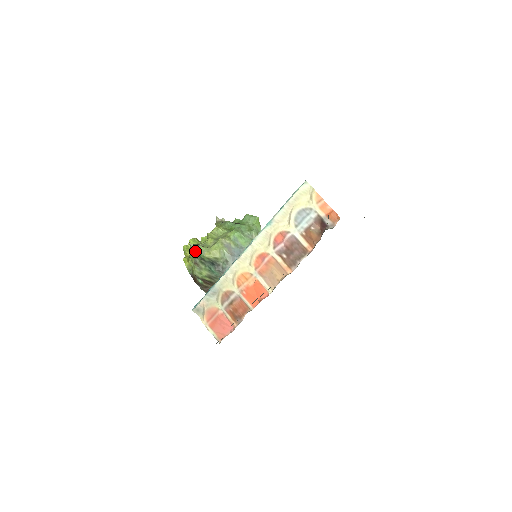
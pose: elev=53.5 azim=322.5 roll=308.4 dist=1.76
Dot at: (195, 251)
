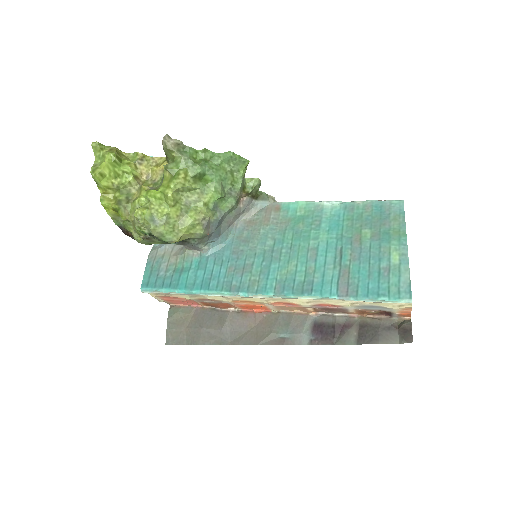
Dot at: (153, 235)
